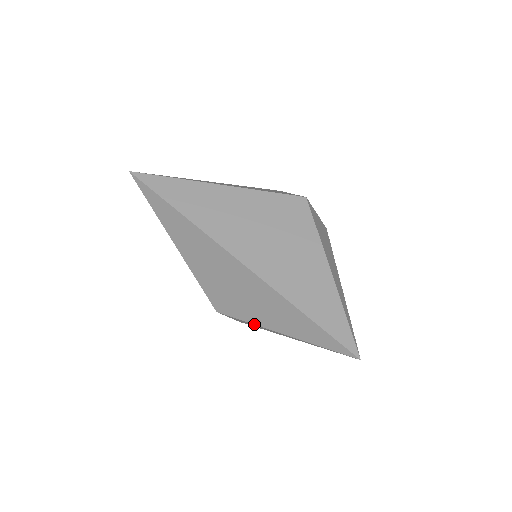
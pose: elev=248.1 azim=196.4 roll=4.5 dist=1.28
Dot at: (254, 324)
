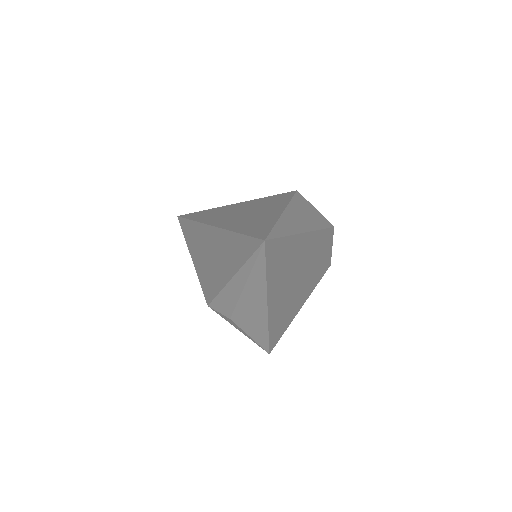
Dot at: (221, 290)
